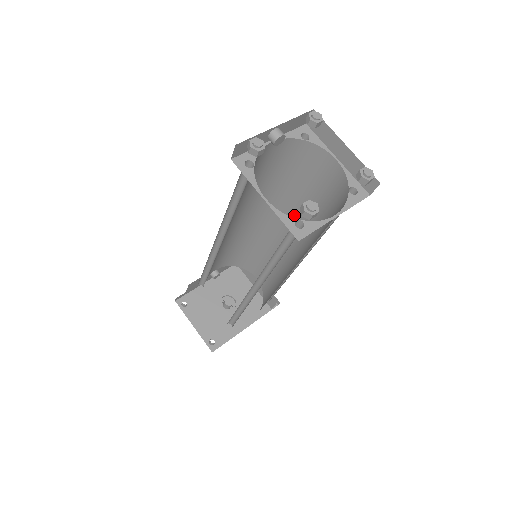
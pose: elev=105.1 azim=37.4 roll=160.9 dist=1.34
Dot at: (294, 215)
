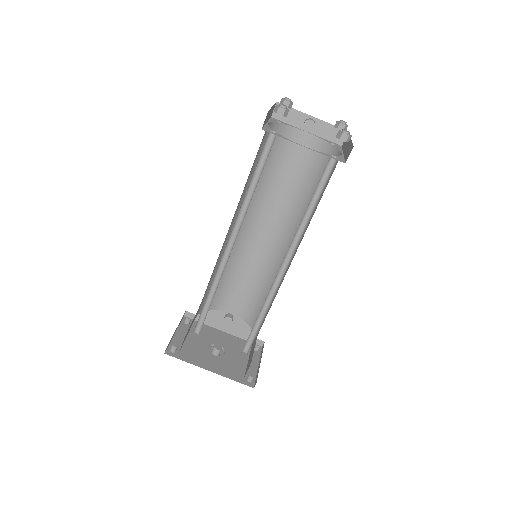
Dot at: (304, 233)
